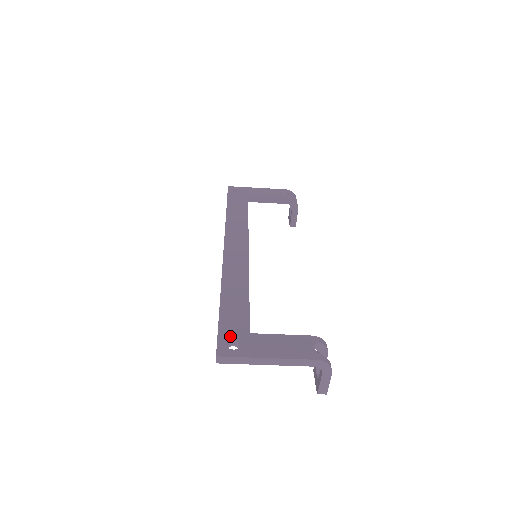
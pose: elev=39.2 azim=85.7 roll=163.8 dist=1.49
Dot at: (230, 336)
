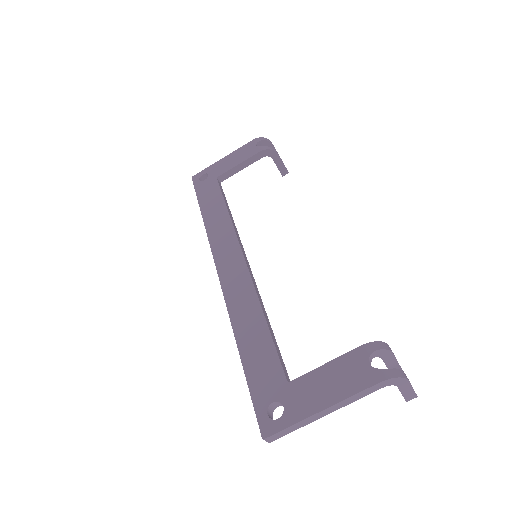
Dot at: (267, 400)
